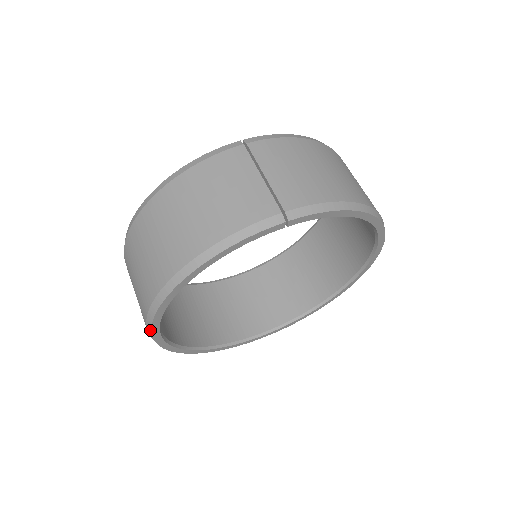
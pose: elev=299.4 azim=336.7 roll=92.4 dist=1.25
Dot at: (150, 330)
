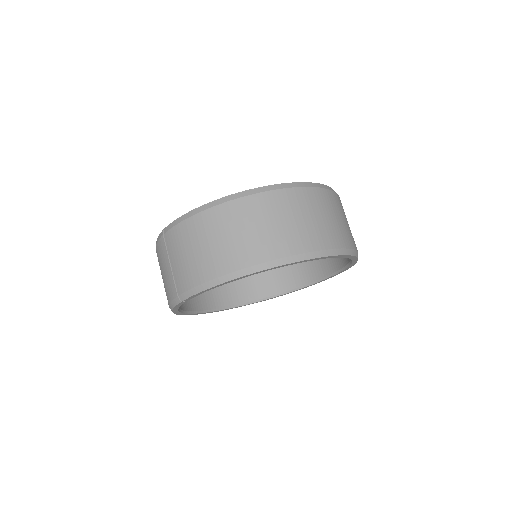
Dot at: (211, 312)
